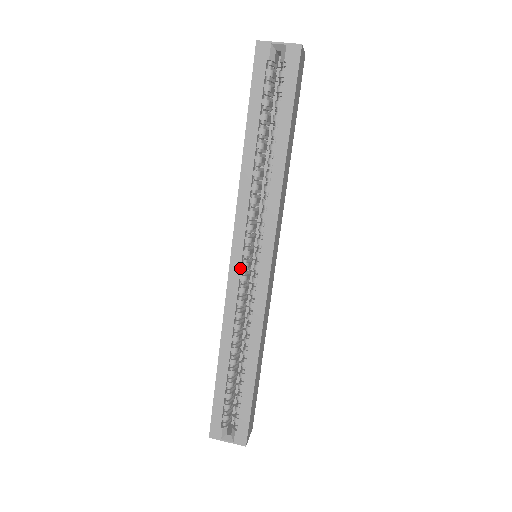
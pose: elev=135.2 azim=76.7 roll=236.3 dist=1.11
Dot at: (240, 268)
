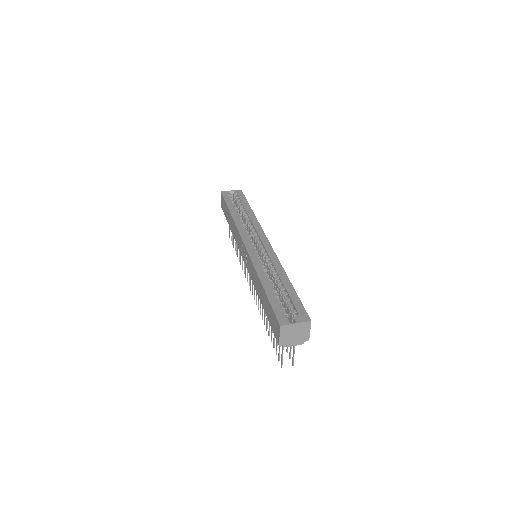
Dot at: (252, 246)
